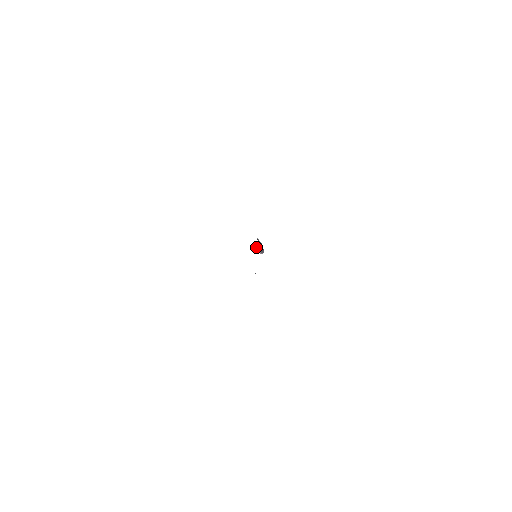
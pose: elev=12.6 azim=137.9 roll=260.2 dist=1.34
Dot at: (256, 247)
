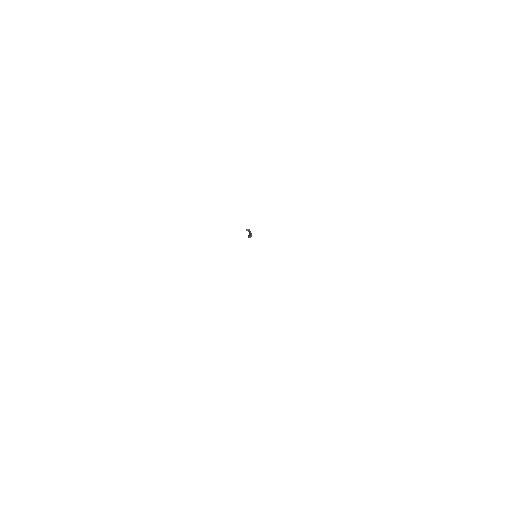
Dot at: occluded
